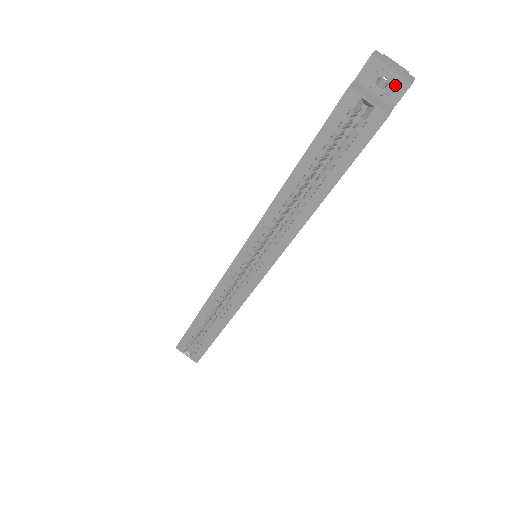
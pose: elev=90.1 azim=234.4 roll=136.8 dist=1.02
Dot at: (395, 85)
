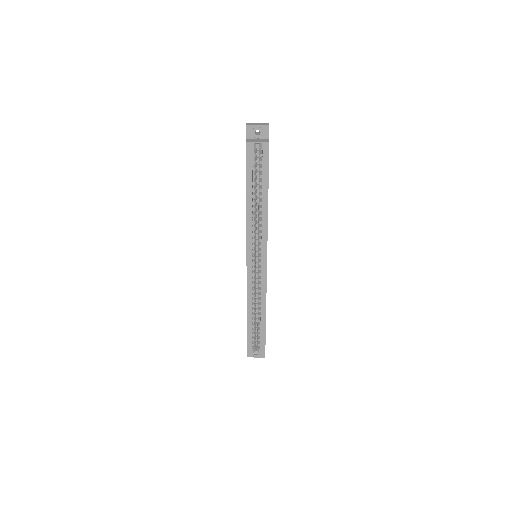
Dot at: (263, 130)
